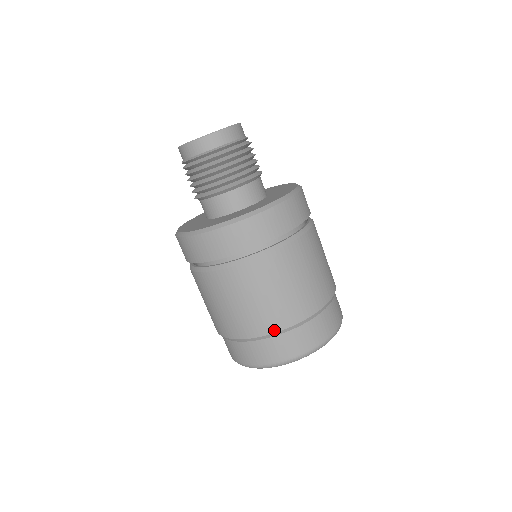
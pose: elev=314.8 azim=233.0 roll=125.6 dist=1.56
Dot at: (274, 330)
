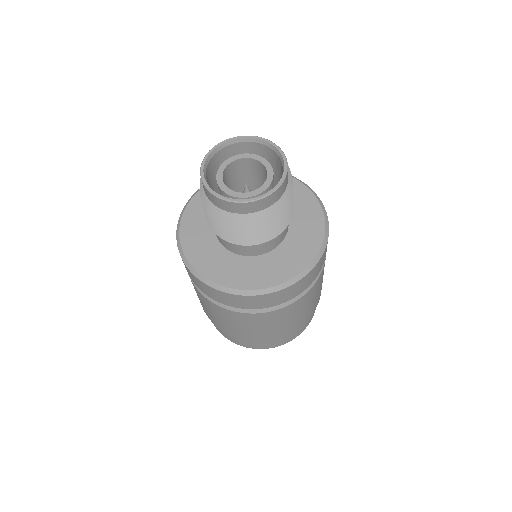
Dot at: (215, 325)
